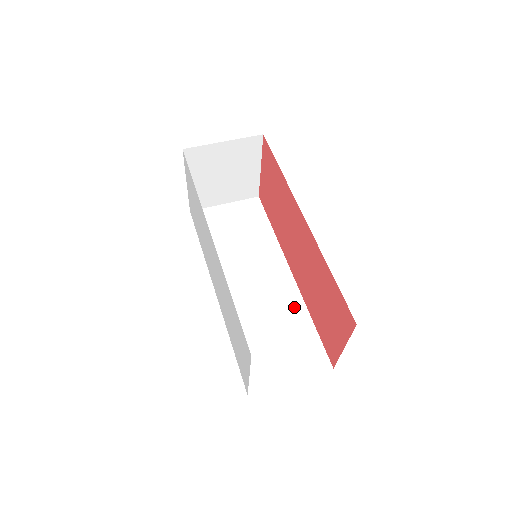
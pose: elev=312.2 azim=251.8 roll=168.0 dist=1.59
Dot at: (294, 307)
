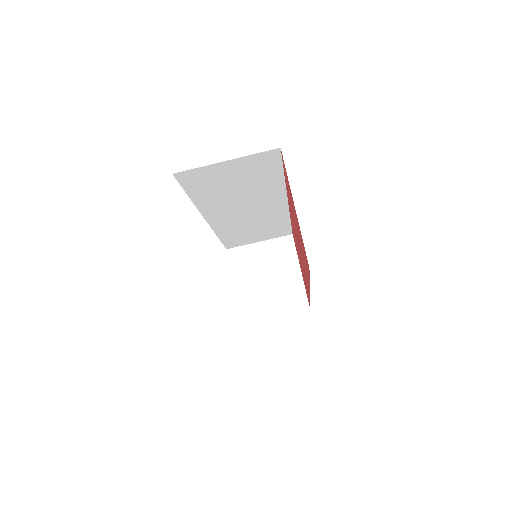
Dot at: (279, 218)
